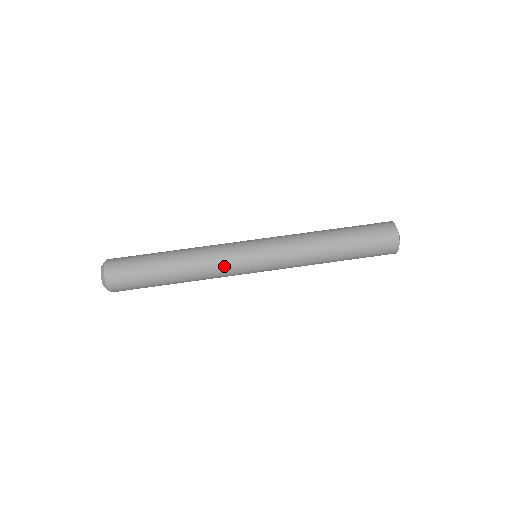
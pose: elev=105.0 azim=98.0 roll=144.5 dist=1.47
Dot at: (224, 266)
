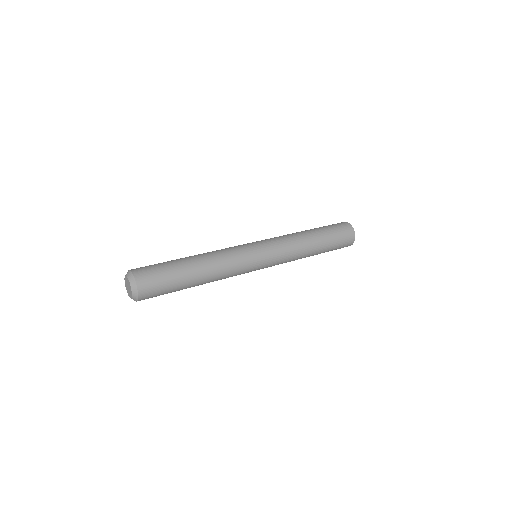
Dot at: (238, 259)
